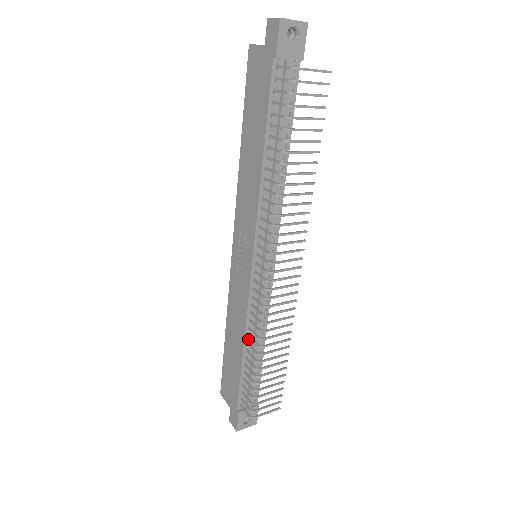
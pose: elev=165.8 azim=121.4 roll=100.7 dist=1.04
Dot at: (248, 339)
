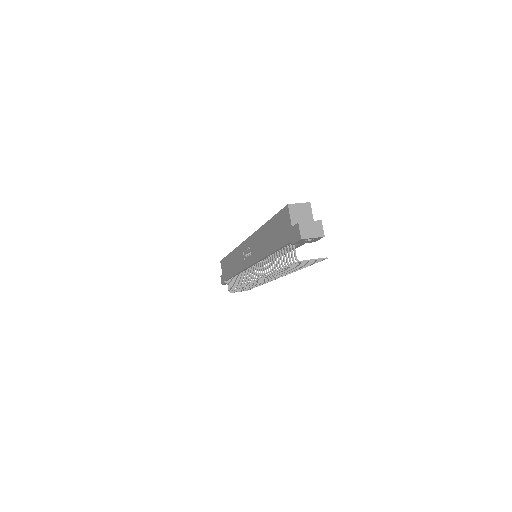
Dot at: (238, 274)
